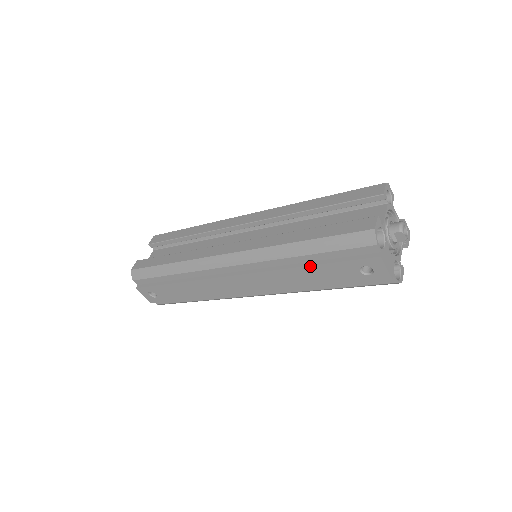
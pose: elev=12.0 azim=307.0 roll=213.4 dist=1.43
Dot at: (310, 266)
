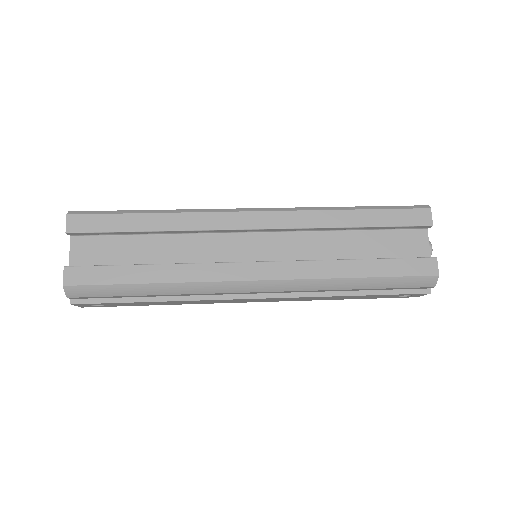
Dot at: (357, 296)
